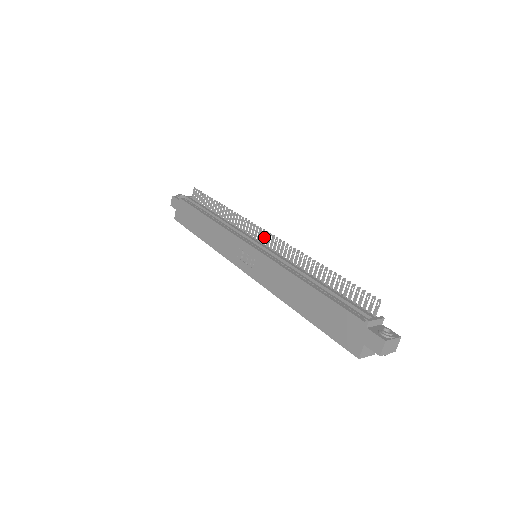
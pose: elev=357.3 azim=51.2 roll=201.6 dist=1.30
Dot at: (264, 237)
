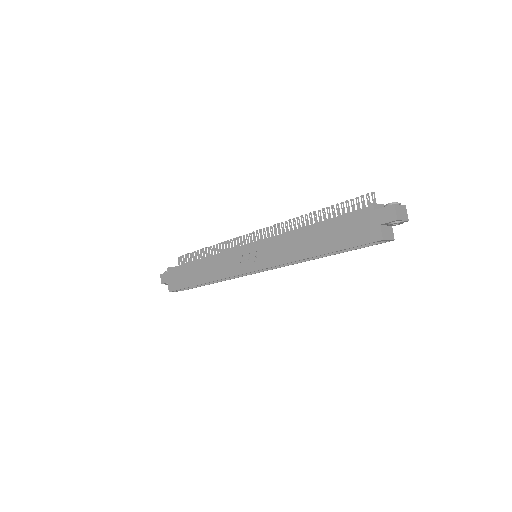
Dot at: occluded
